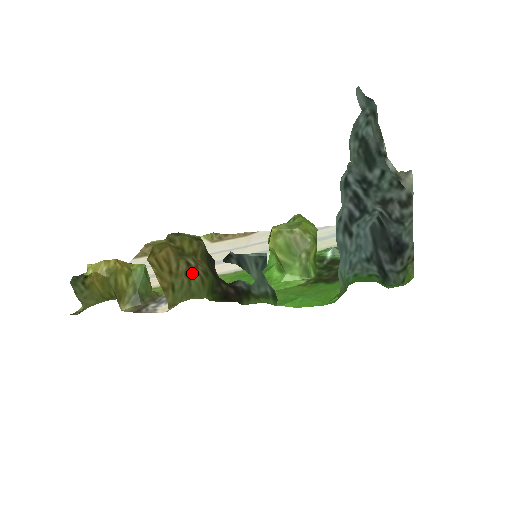
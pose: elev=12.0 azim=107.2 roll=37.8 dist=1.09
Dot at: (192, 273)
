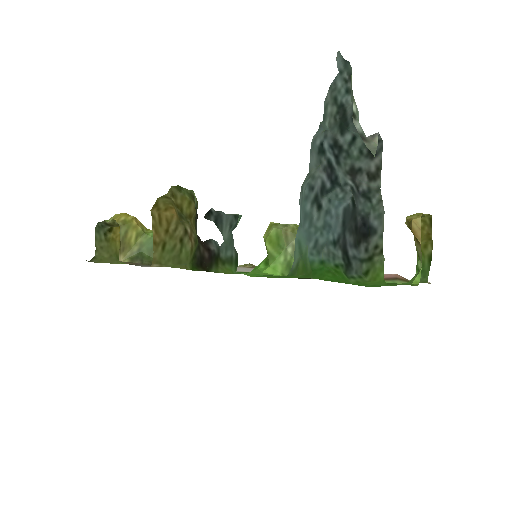
Dot at: (186, 241)
